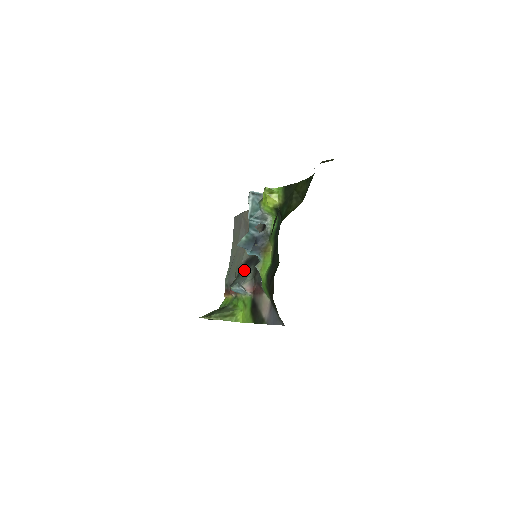
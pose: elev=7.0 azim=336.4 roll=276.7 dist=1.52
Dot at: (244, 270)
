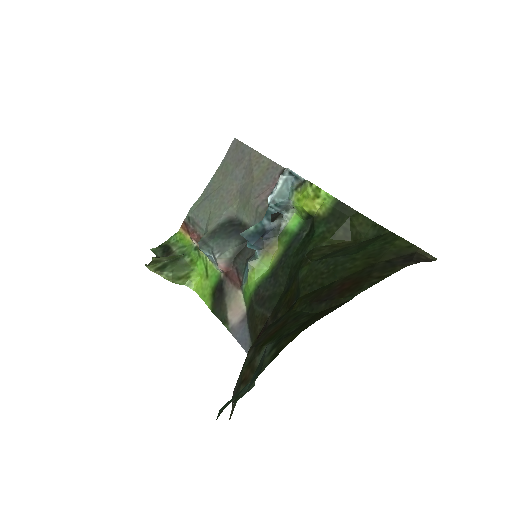
Dot at: (225, 235)
